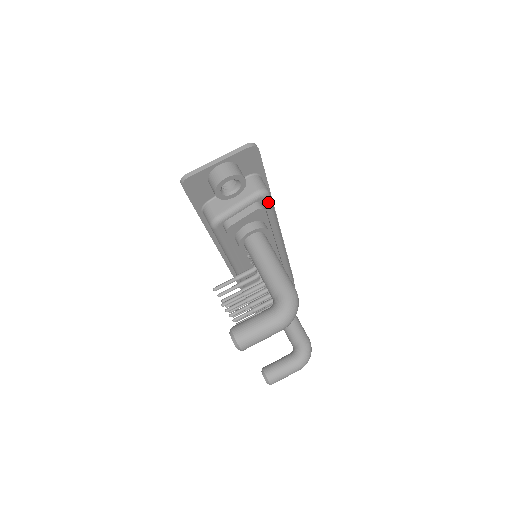
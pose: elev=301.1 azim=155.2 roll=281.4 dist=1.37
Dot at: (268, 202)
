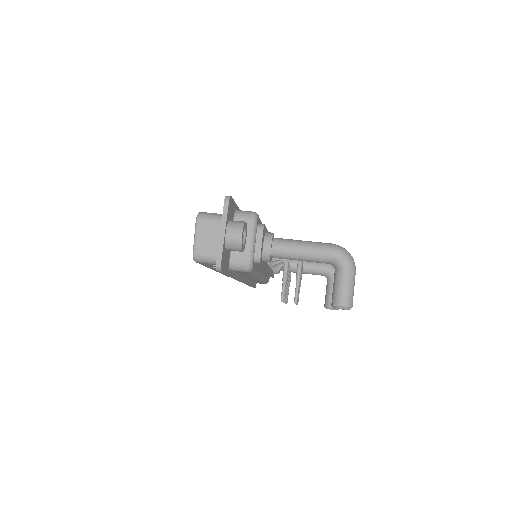
Dot at: (259, 218)
